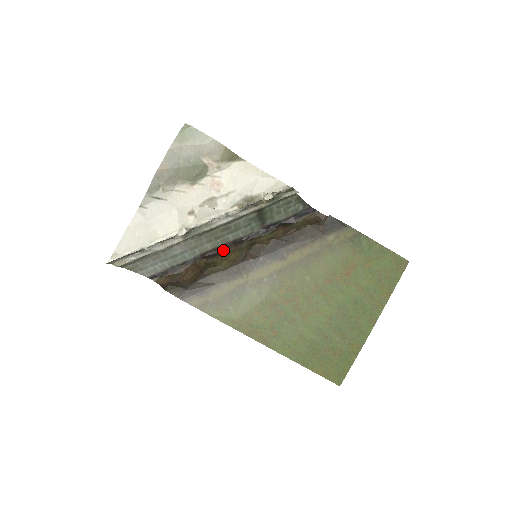
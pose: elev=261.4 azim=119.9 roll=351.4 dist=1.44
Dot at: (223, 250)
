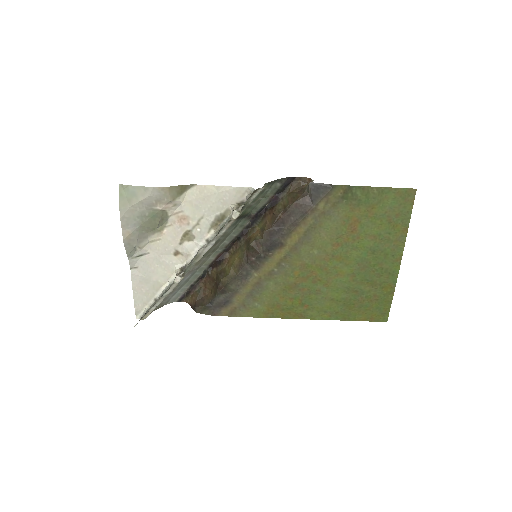
Dot at: (226, 253)
